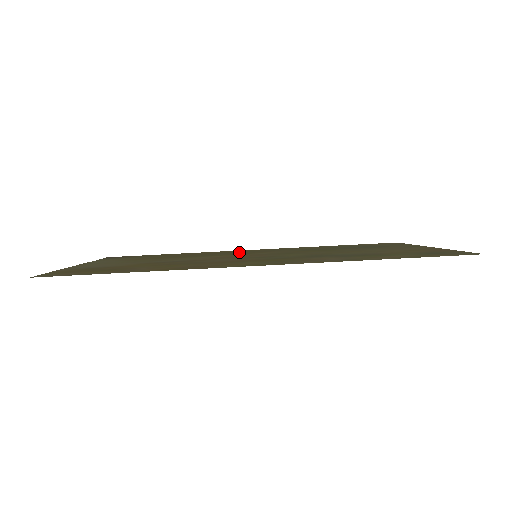
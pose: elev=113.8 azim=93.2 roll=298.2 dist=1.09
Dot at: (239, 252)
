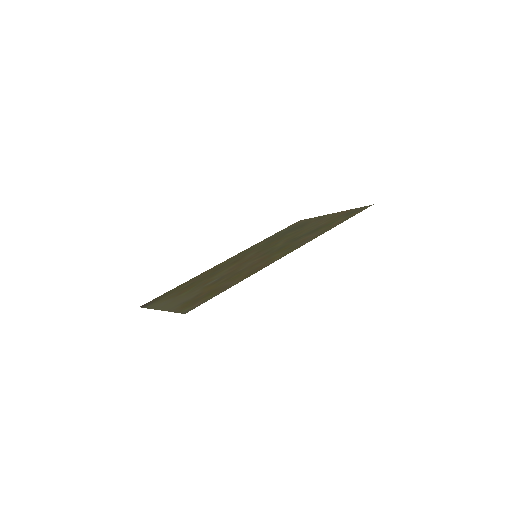
Dot at: (229, 262)
